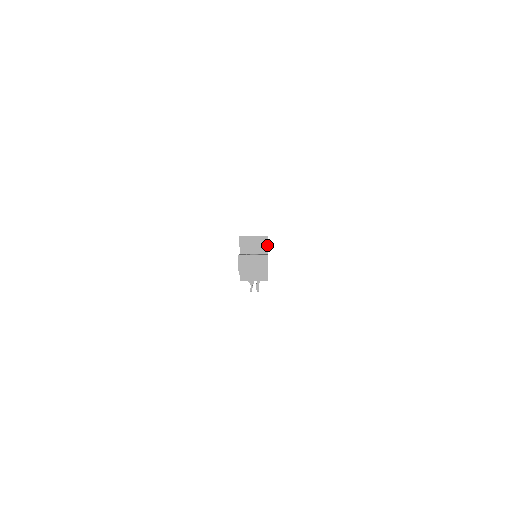
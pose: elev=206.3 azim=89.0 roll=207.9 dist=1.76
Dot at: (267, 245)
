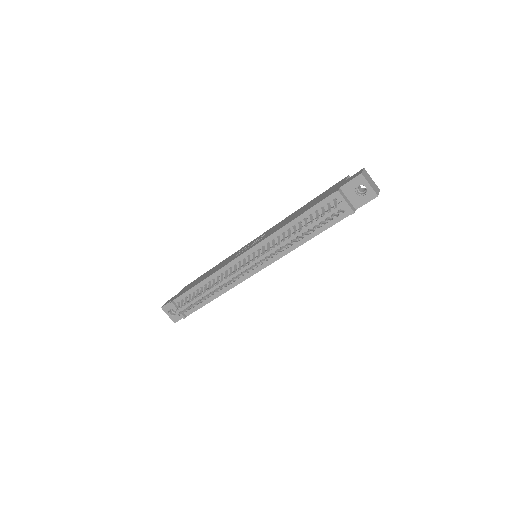
Dot at: occluded
